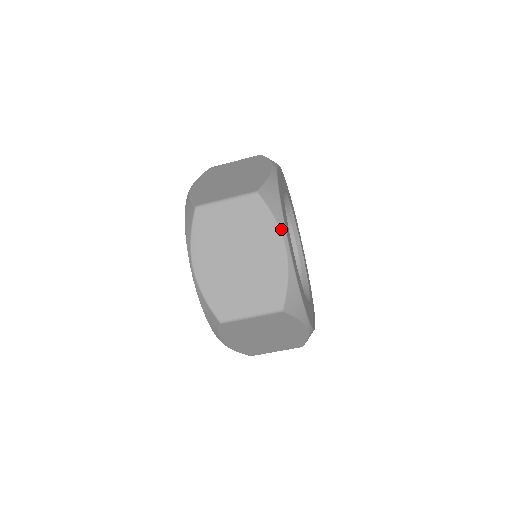
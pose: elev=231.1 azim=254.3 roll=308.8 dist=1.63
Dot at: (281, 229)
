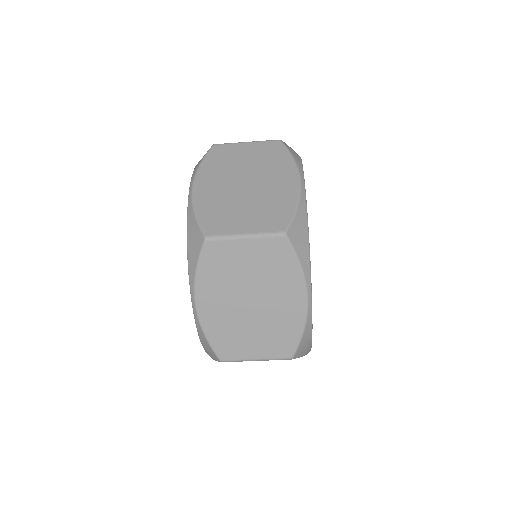
Dot at: (306, 279)
